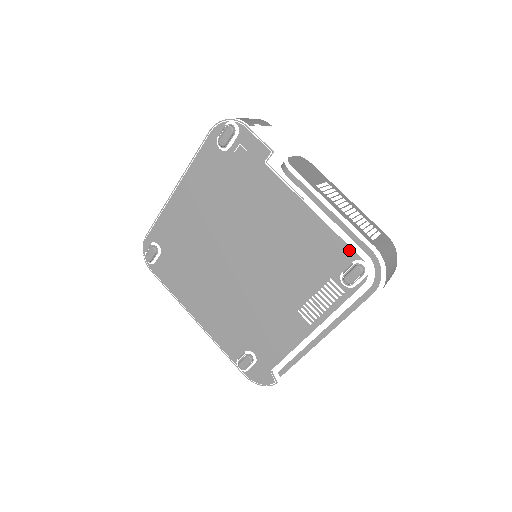
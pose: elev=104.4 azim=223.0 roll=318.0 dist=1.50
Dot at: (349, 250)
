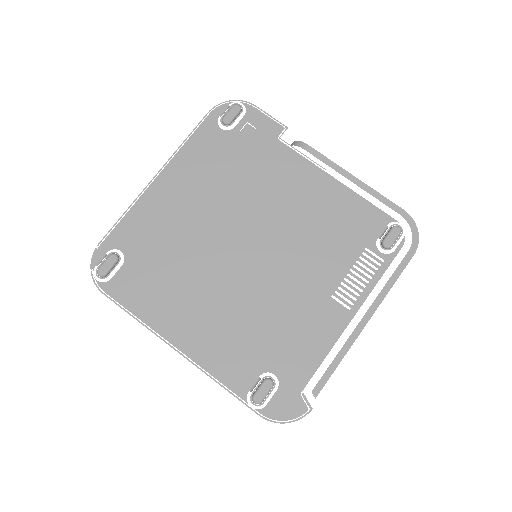
Dot at: (381, 214)
